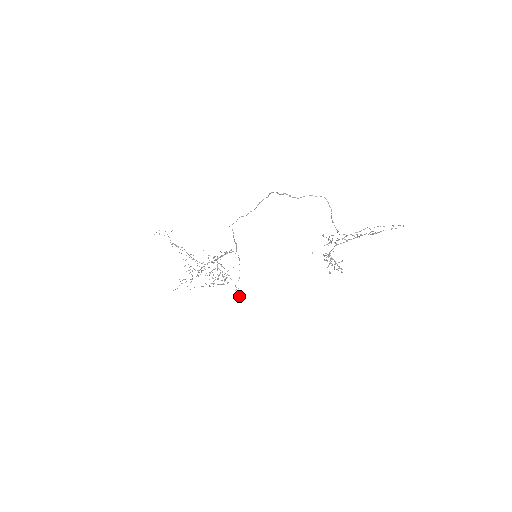
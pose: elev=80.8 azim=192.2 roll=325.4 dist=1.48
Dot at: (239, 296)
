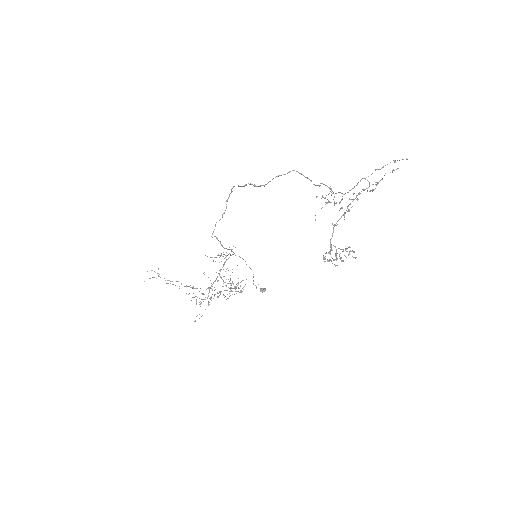
Dot at: occluded
